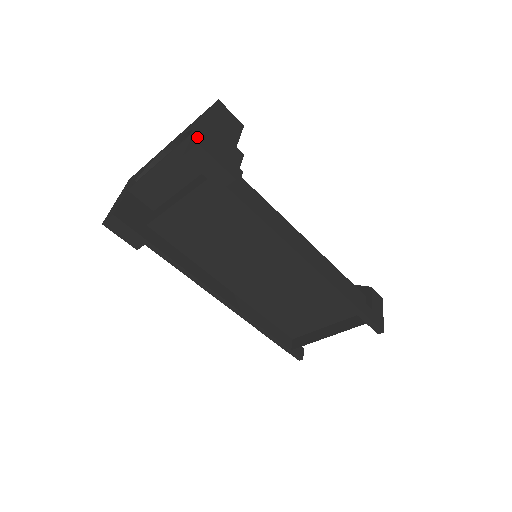
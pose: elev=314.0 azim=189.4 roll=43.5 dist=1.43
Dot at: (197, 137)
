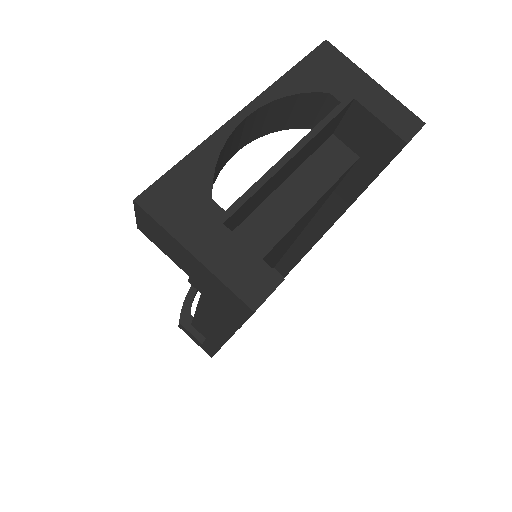
Dot at: (399, 112)
